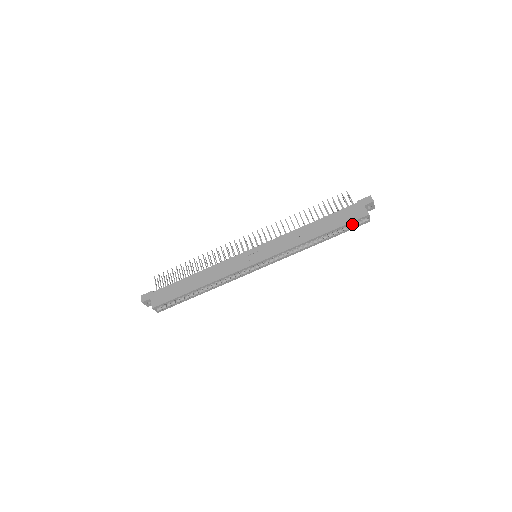
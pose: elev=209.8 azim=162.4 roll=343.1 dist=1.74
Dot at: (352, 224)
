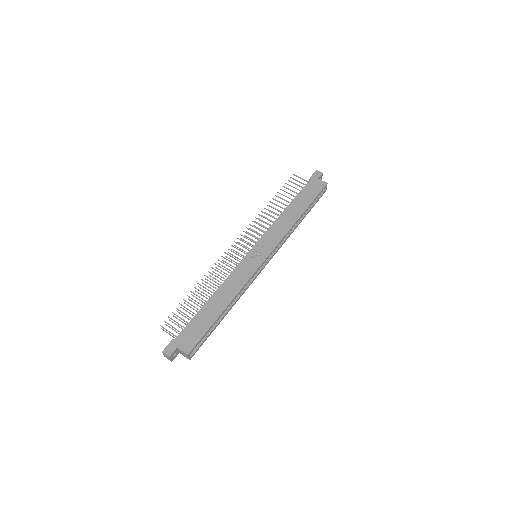
Dot at: occluded
